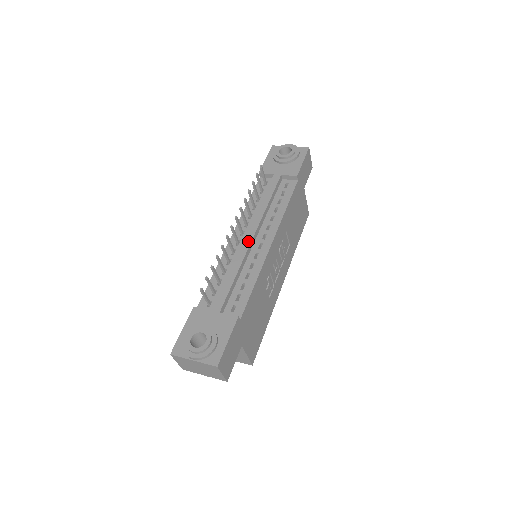
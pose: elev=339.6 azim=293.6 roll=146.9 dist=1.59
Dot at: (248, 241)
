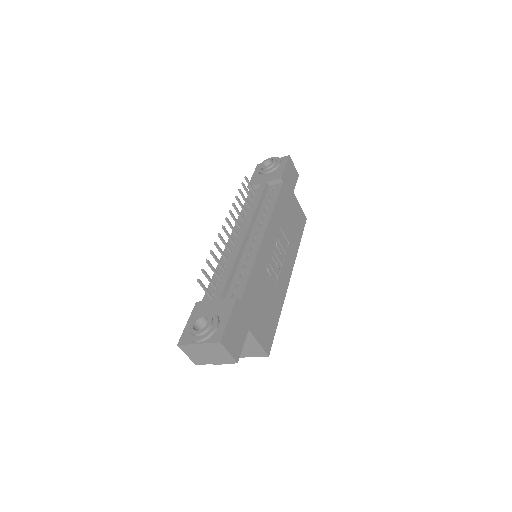
Dot at: (242, 238)
